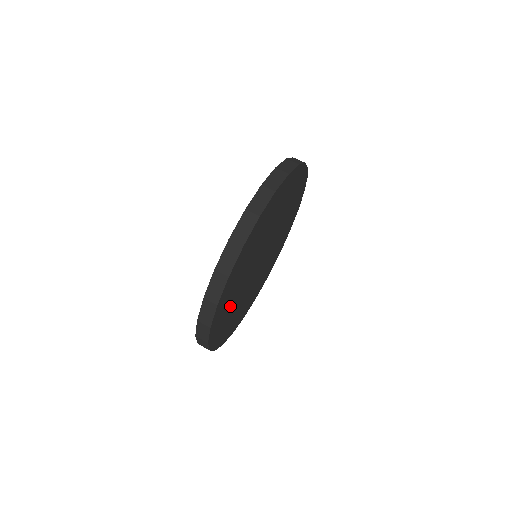
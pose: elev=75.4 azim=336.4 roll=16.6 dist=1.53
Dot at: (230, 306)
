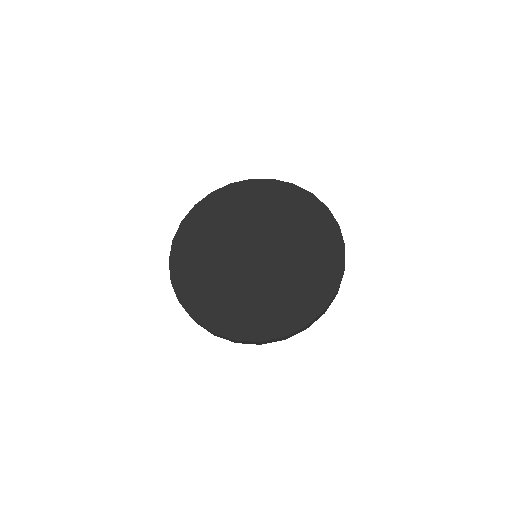
Dot at: occluded
